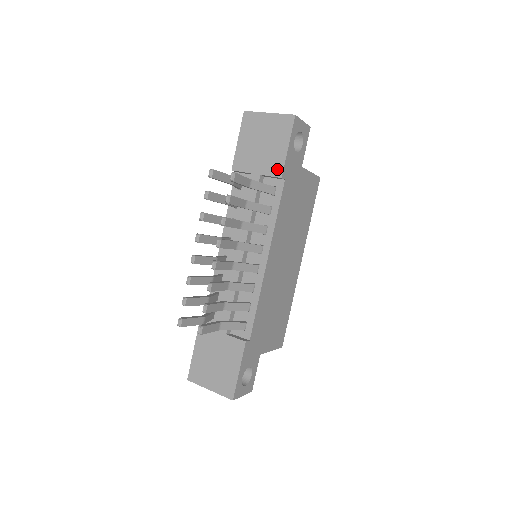
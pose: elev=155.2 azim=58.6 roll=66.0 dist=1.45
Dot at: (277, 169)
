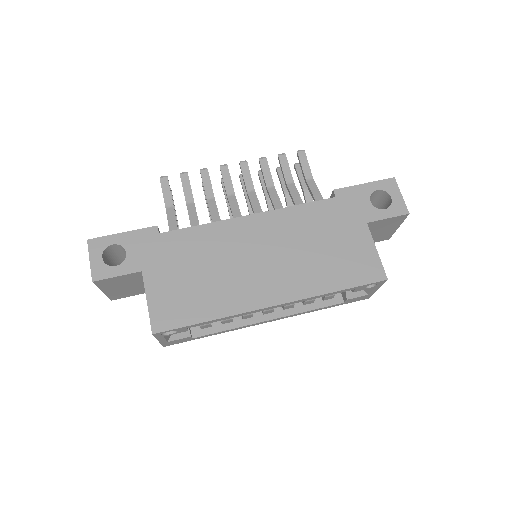
Dot at: occluded
